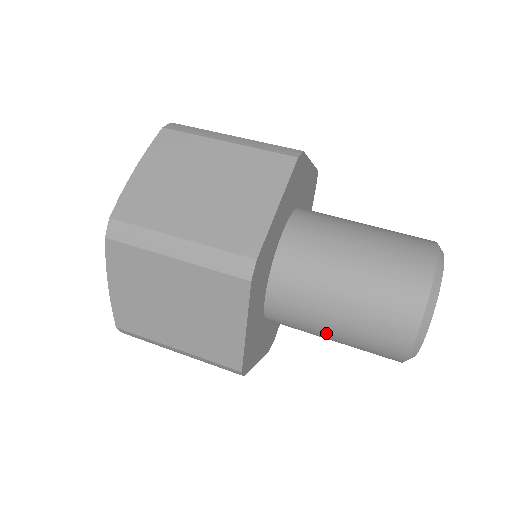
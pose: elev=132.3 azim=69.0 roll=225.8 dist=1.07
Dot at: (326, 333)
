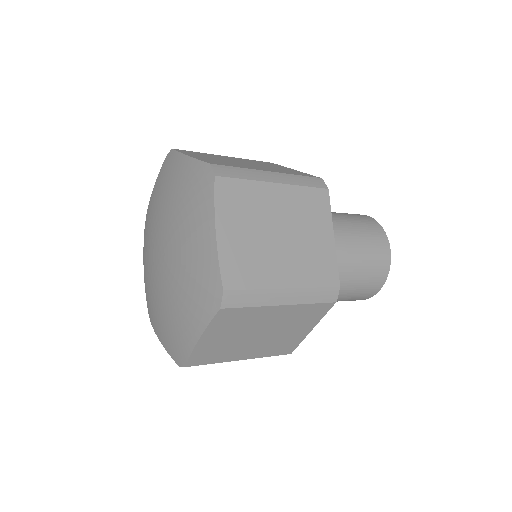
Dot at: (337, 222)
